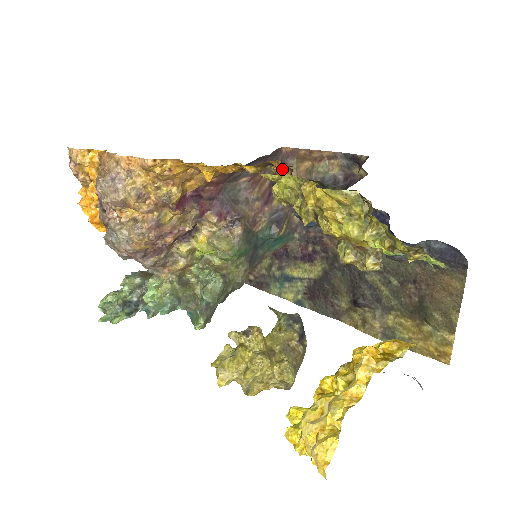
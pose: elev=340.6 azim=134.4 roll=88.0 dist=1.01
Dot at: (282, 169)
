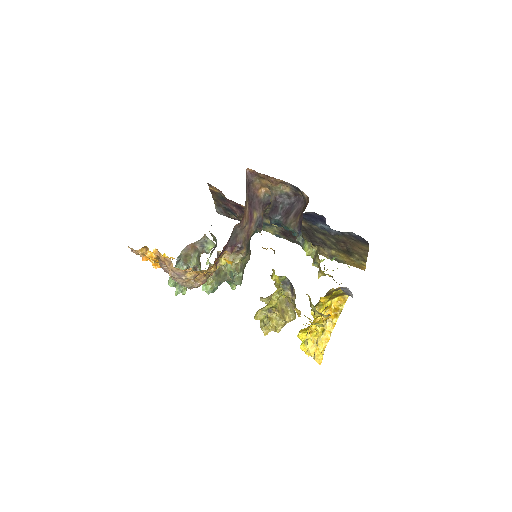
Dot at: occluded
